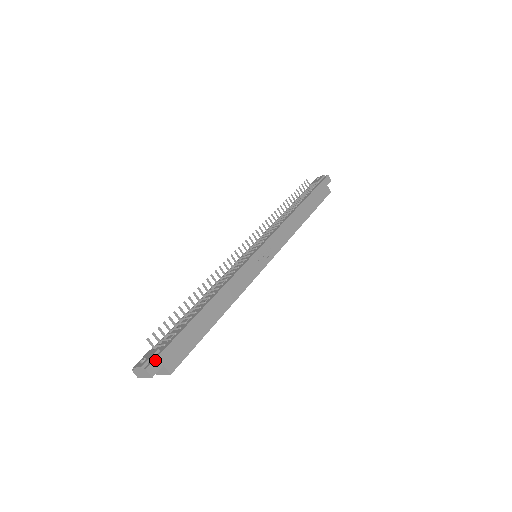
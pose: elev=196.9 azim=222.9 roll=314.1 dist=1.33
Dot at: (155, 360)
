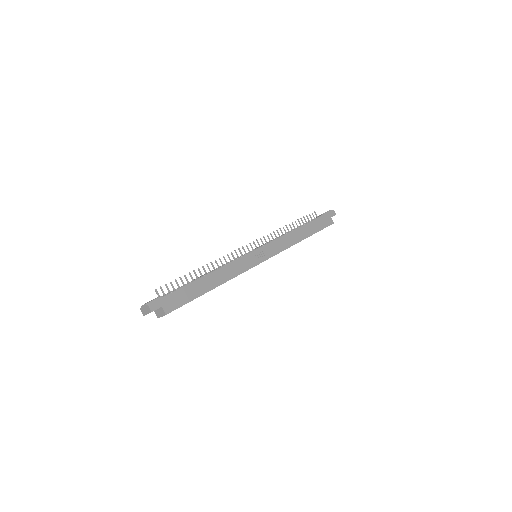
Dot at: (156, 301)
